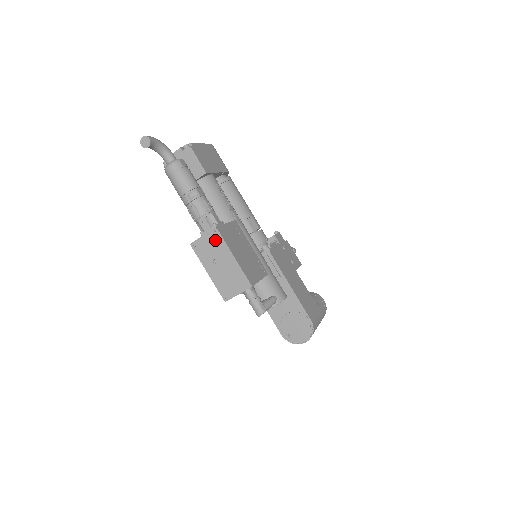
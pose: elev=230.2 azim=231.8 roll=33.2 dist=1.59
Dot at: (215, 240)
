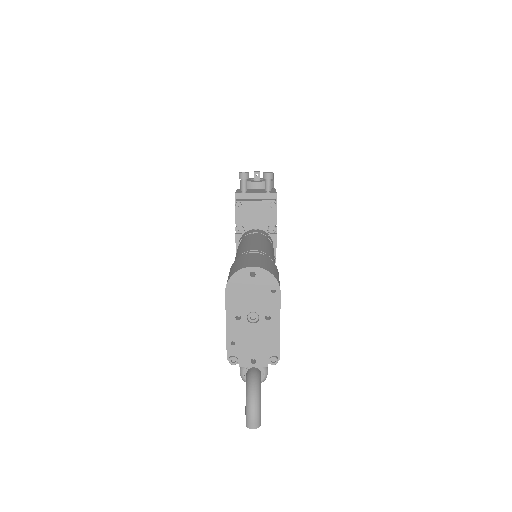
Dot at: occluded
